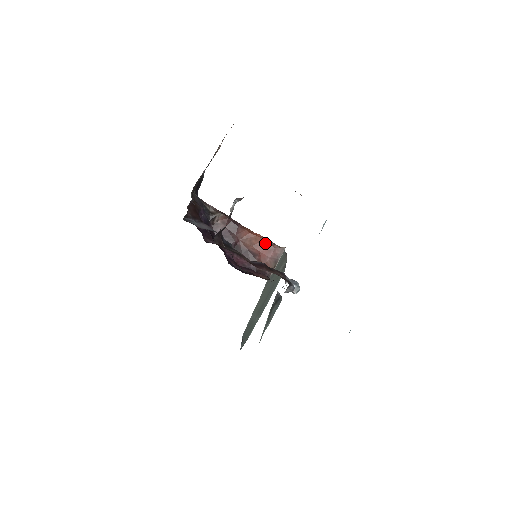
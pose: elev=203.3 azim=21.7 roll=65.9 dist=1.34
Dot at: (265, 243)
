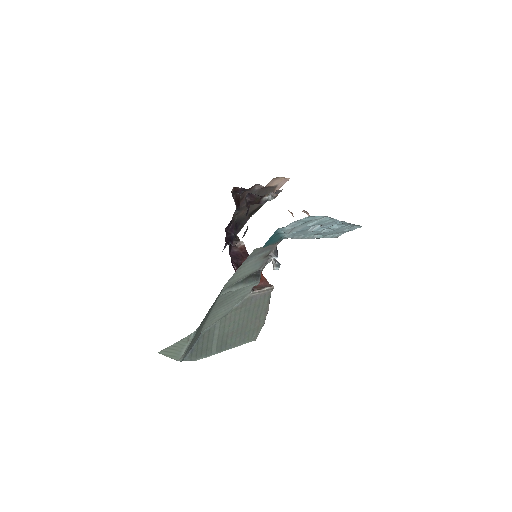
Dot at: (261, 276)
